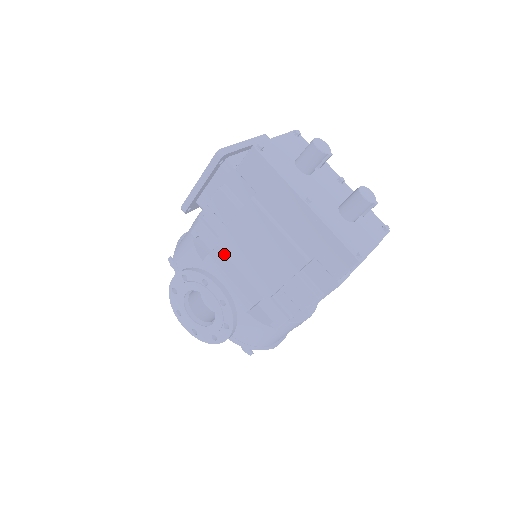
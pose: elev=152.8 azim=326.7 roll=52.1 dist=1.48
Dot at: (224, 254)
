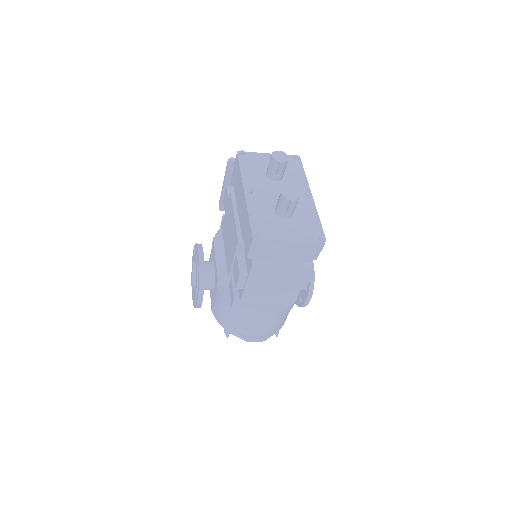
Dot at: occluded
